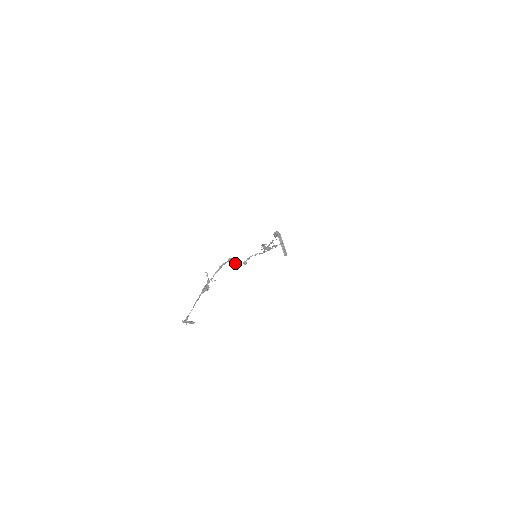
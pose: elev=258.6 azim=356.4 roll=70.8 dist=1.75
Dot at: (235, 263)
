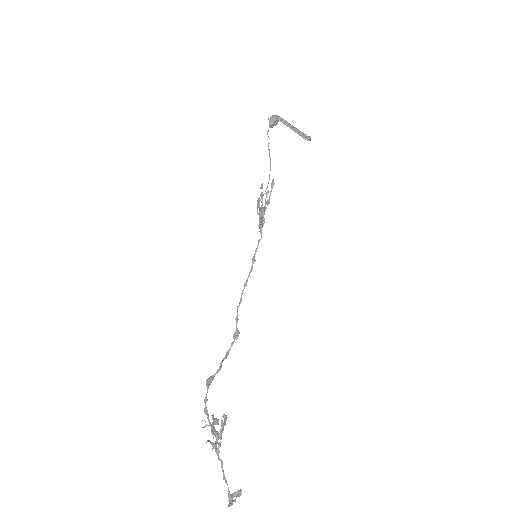
Dot at: (223, 359)
